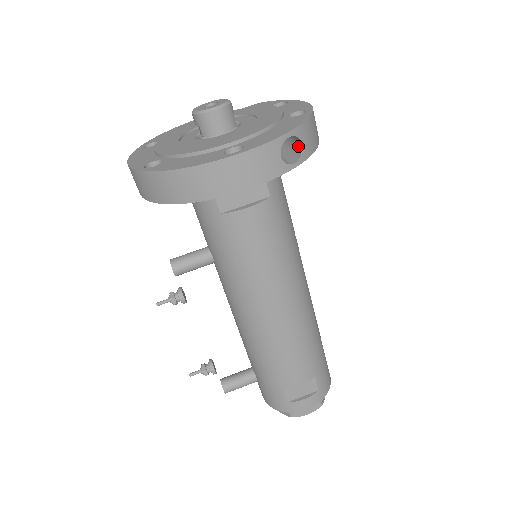
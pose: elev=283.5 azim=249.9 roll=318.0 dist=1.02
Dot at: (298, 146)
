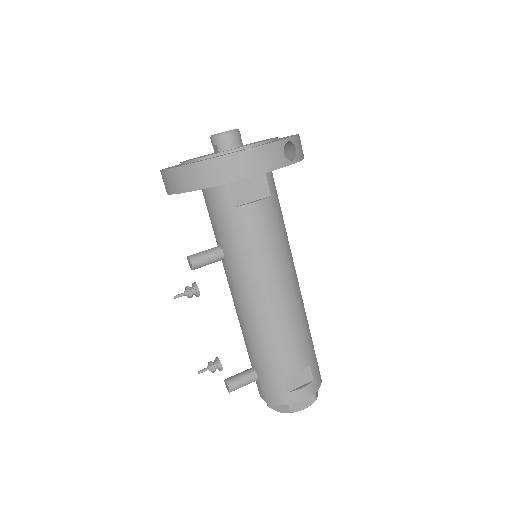
Dot at: (293, 153)
